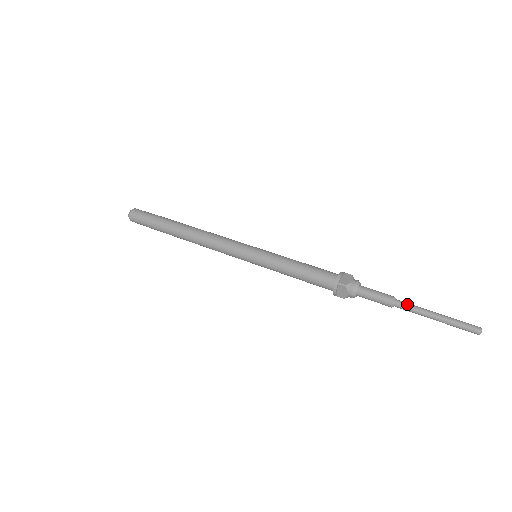
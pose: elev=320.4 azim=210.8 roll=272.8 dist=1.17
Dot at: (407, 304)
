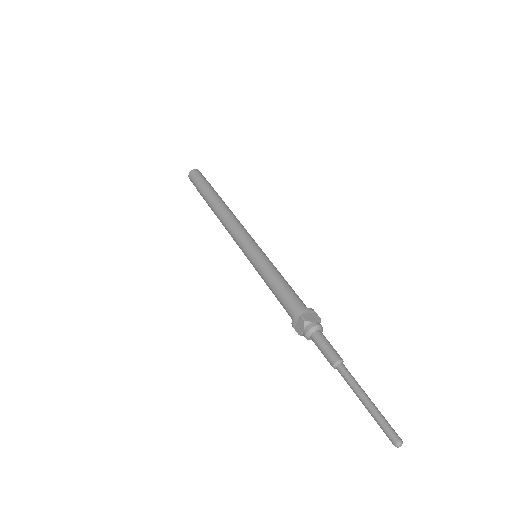
Dot at: (348, 373)
